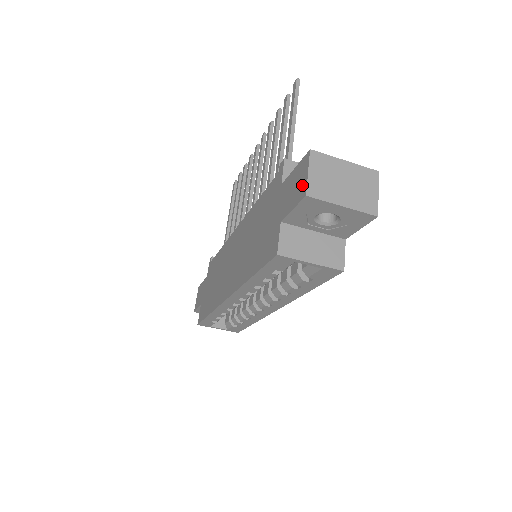
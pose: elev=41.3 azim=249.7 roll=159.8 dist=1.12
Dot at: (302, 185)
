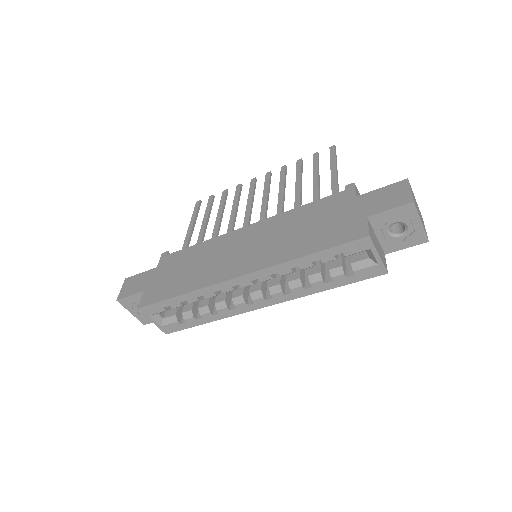
Dot at: (403, 196)
